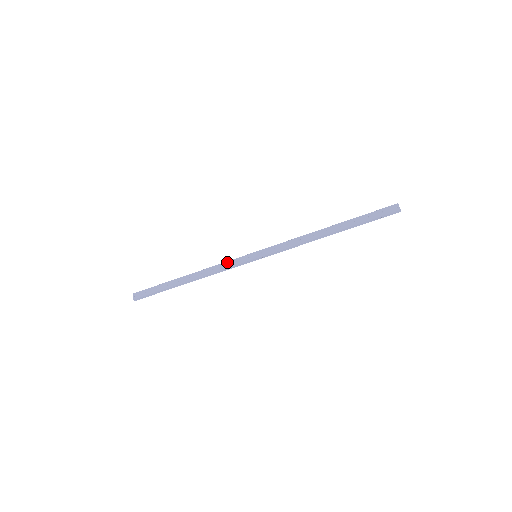
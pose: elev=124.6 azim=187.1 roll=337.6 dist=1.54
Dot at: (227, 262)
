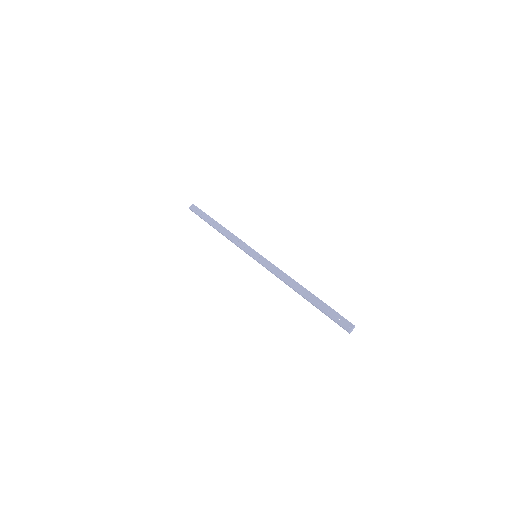
Dot at: (241, 241)
